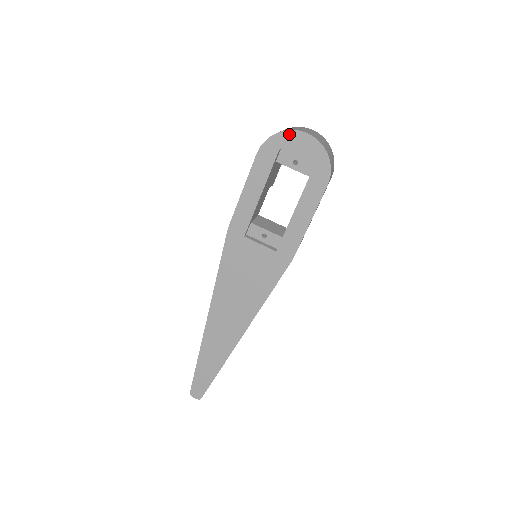
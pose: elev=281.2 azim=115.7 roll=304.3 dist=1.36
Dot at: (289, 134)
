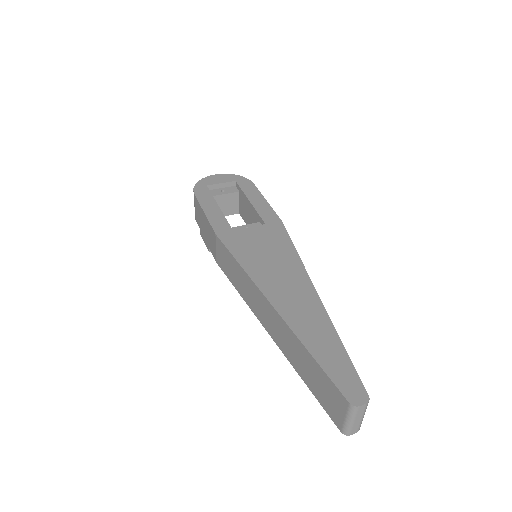
Dot at: (205, 179)
